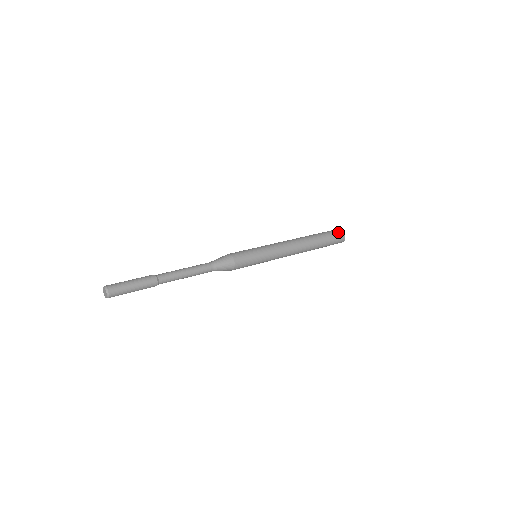
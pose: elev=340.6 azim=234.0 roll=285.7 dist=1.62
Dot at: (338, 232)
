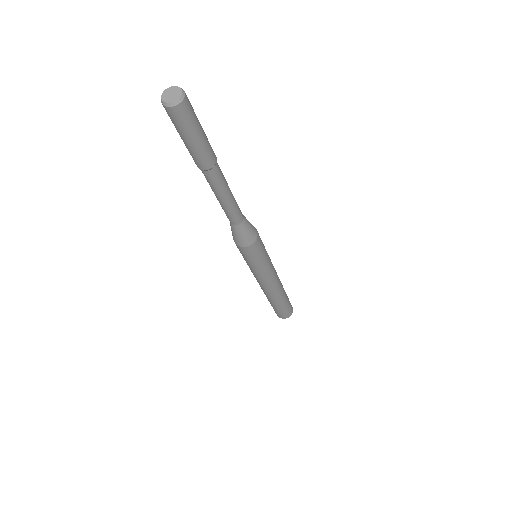
Dot at: occluded
